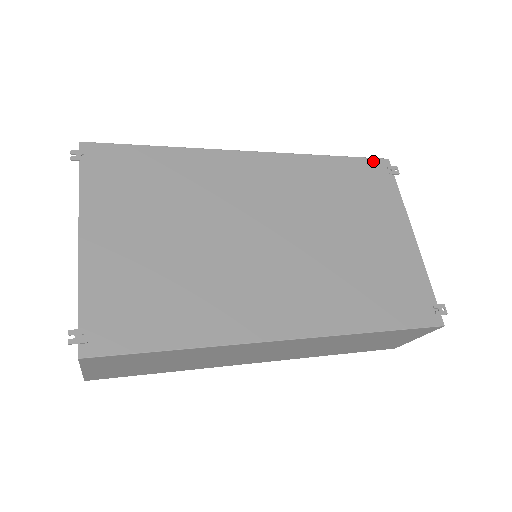
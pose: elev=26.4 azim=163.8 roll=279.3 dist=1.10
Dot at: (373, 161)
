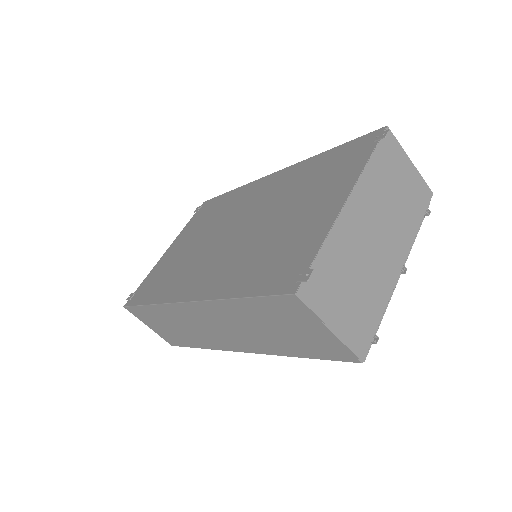
Dot at: (366, 136)
